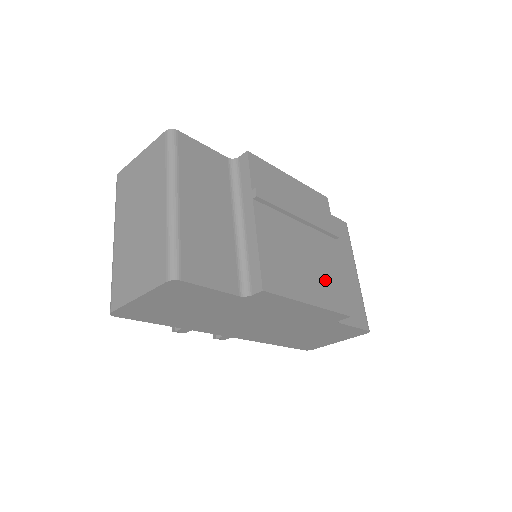
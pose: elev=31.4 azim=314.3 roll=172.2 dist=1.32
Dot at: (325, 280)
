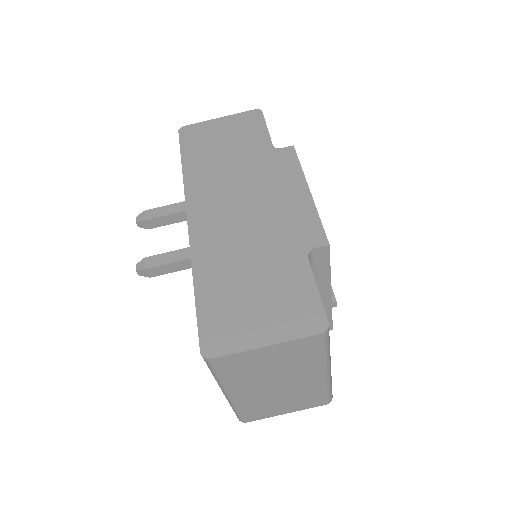
Dot at: occluded
